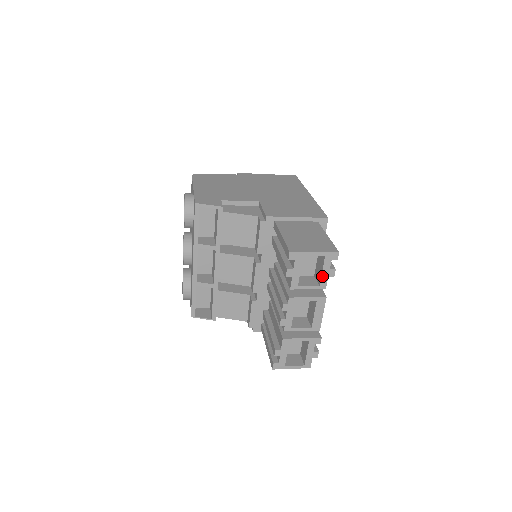
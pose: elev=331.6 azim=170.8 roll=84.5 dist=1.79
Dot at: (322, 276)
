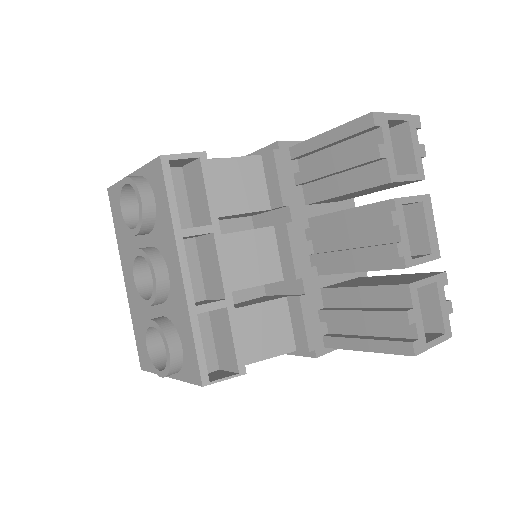
Dot at: (415, 156)
